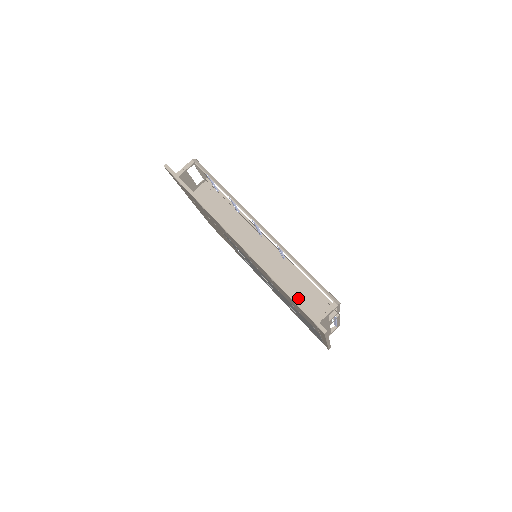
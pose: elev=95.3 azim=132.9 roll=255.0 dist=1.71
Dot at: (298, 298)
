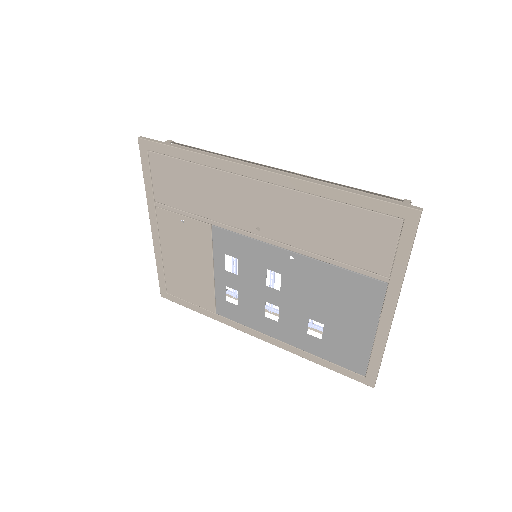
Dot at: occluded
